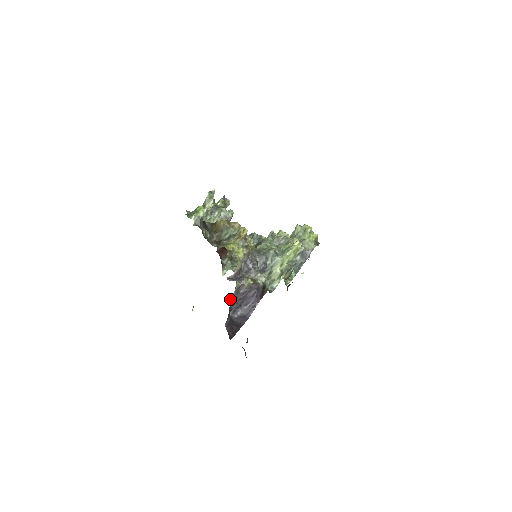
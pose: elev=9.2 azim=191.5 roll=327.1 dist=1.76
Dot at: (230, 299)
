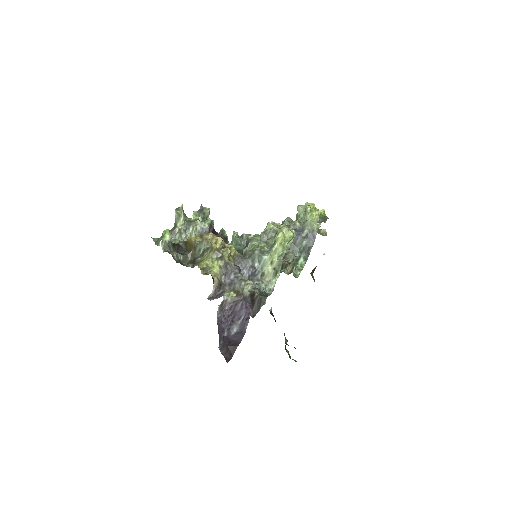
Dot at: occluded
